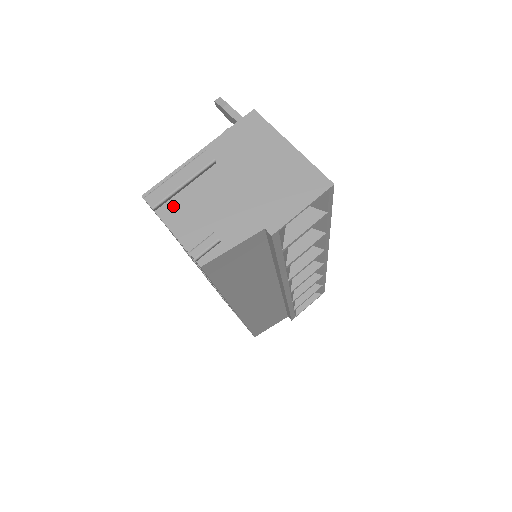
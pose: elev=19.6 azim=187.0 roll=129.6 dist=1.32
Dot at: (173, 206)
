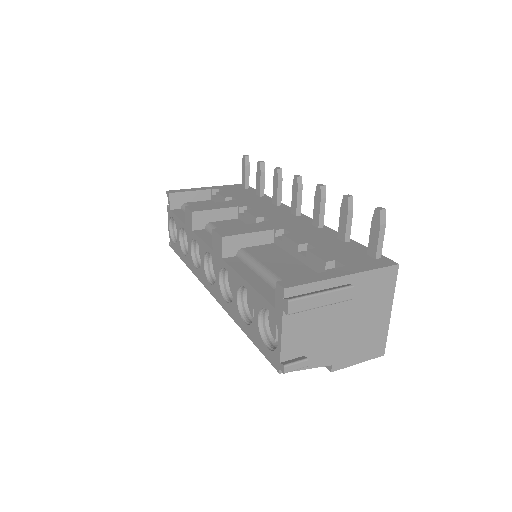
Dot at: (298, 313)
